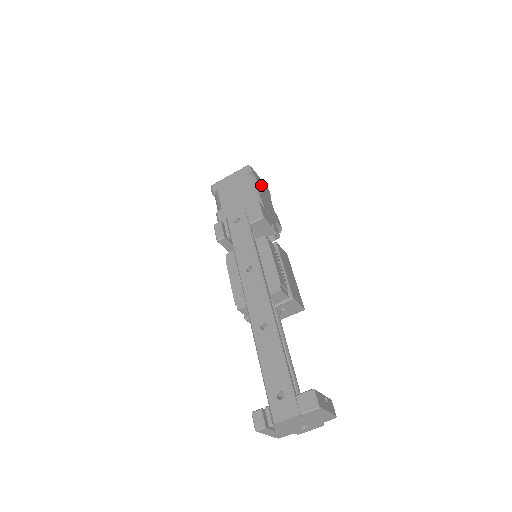
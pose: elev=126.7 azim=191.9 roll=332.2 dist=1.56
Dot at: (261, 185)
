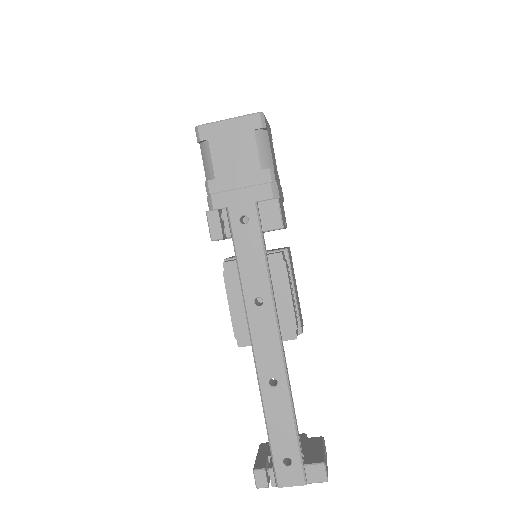
Dot at: (270, 138)
